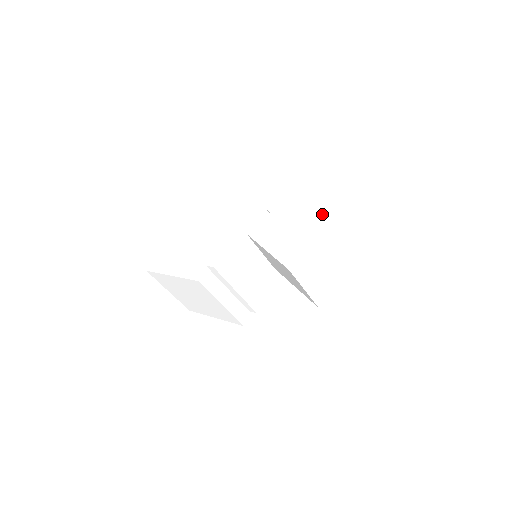
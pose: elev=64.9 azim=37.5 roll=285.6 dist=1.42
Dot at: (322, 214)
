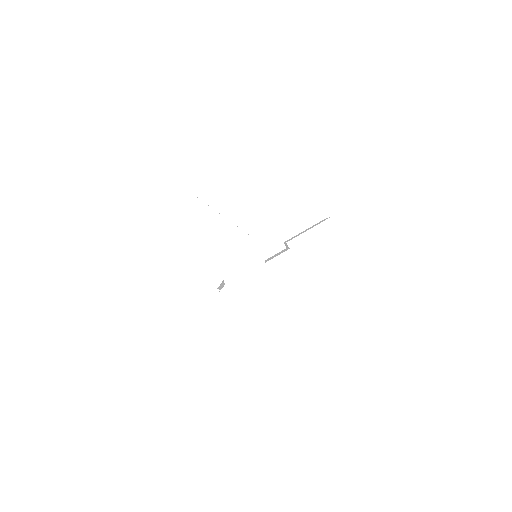
Dot at: (336, 284)
